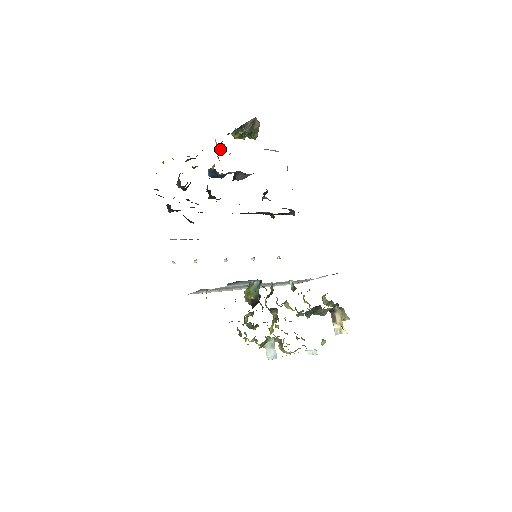
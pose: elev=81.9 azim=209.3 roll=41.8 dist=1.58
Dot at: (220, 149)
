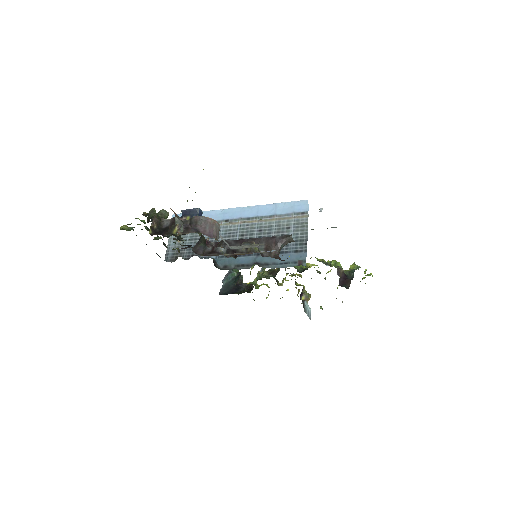
Dot at: (176, 218)
